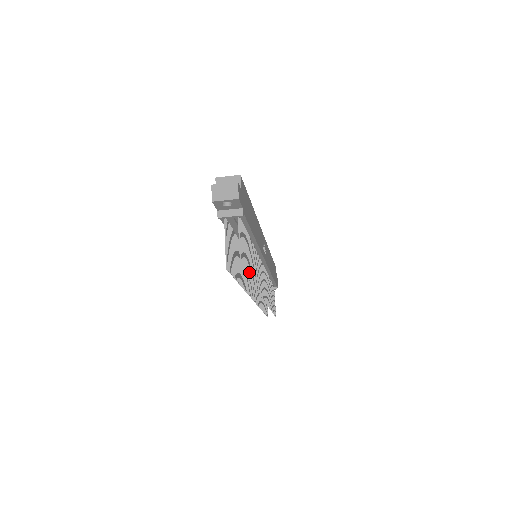
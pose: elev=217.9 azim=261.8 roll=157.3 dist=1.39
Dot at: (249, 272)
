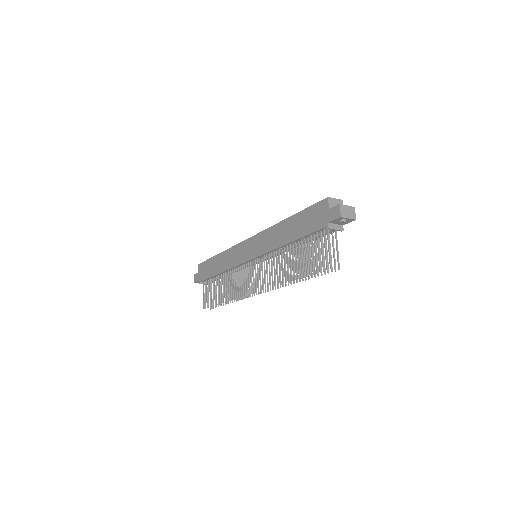
Dot at: occluded
